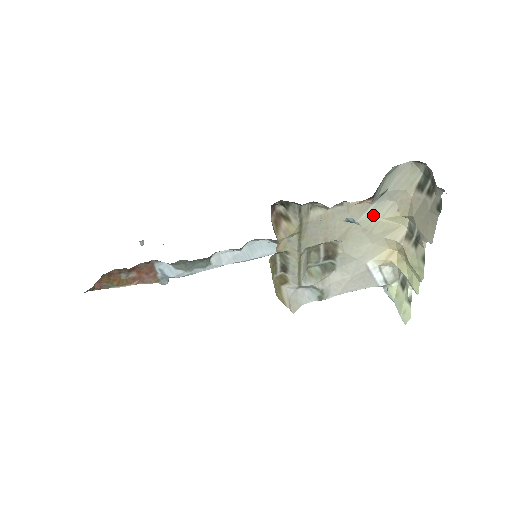
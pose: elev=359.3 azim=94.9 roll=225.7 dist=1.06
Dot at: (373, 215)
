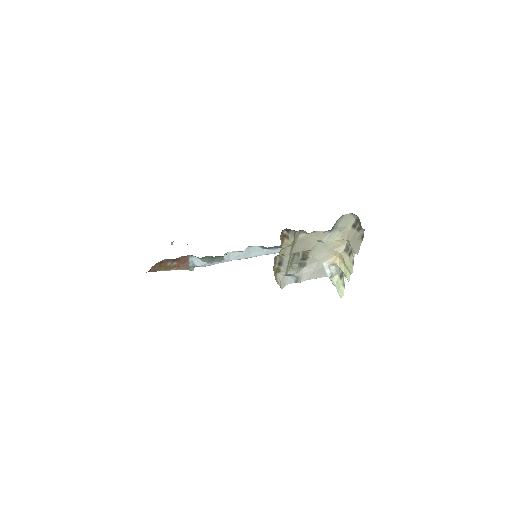
Dot at: (329, 238)
